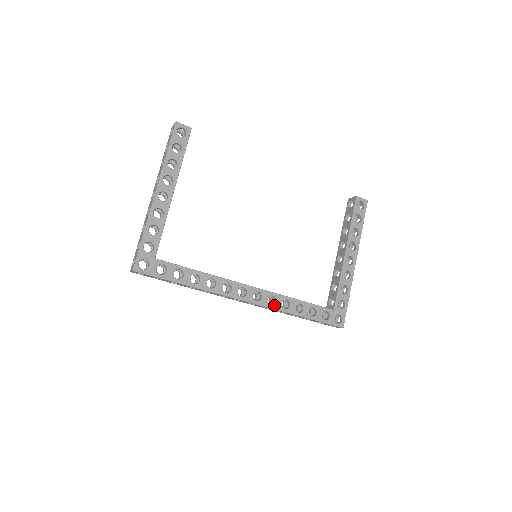
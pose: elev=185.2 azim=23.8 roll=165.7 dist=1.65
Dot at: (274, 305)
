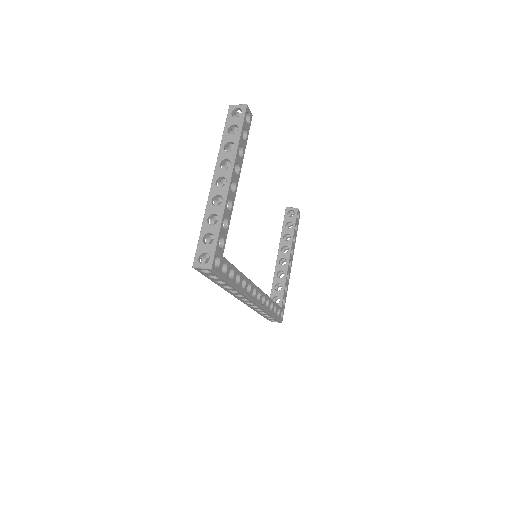
Dot at: (263, 304)
